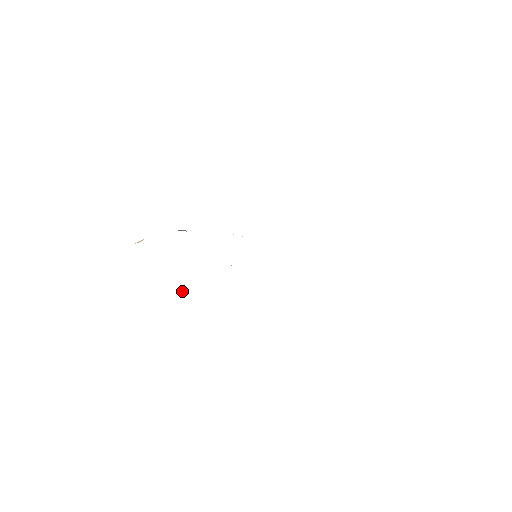
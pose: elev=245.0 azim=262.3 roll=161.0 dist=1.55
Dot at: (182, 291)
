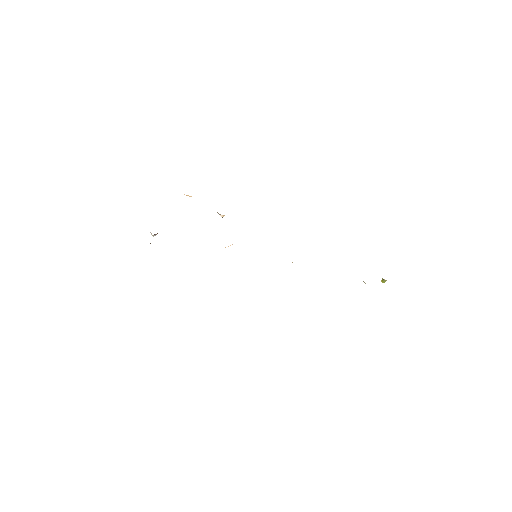
Dot at: (157, 233)
